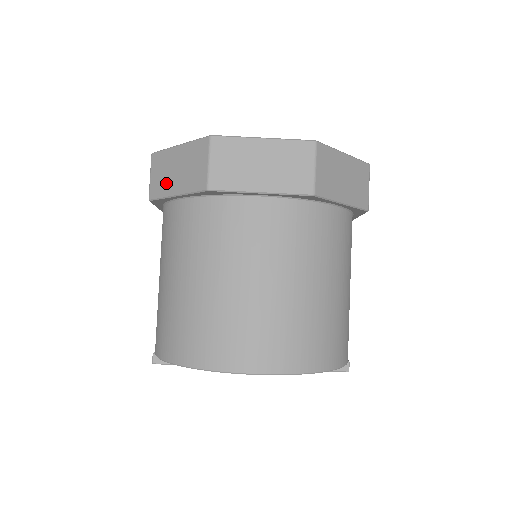
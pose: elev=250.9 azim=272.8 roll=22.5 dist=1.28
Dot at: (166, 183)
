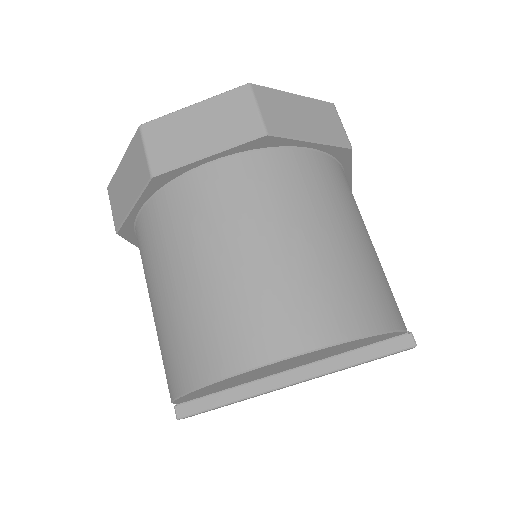
Dot at: (122, 203)
